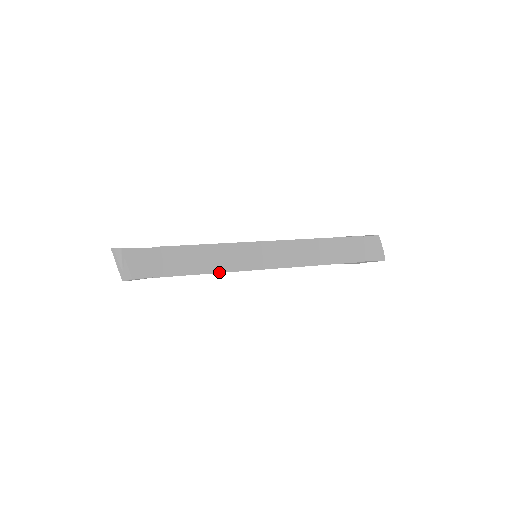
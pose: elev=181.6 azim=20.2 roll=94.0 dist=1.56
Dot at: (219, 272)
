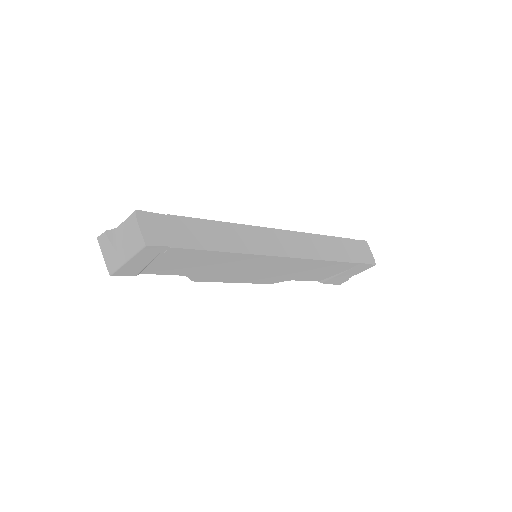
Dot at: (235, 252)
